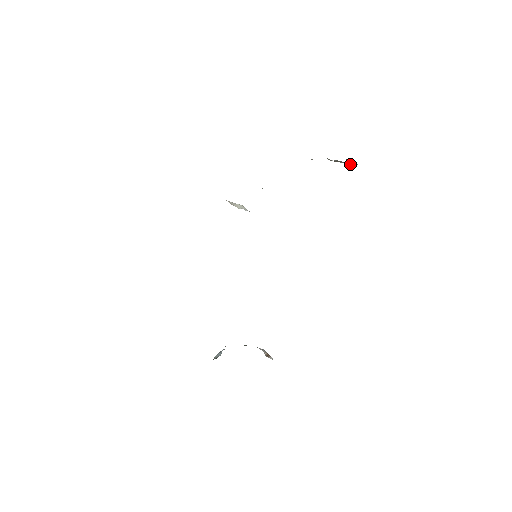
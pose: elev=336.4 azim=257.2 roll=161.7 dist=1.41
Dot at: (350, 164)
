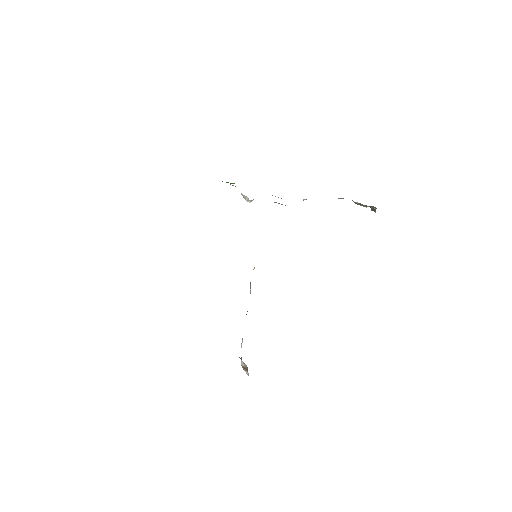
Dot at: (371, 209)
